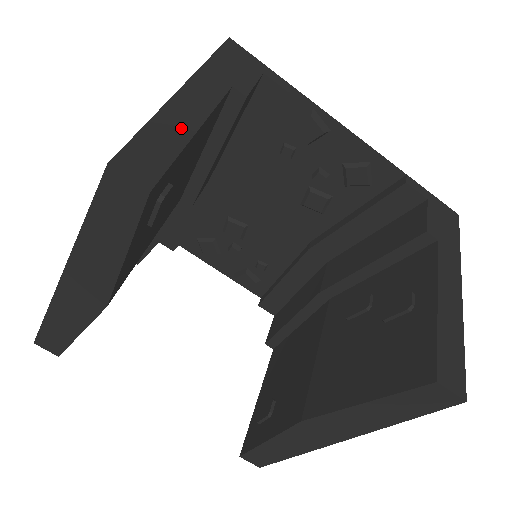
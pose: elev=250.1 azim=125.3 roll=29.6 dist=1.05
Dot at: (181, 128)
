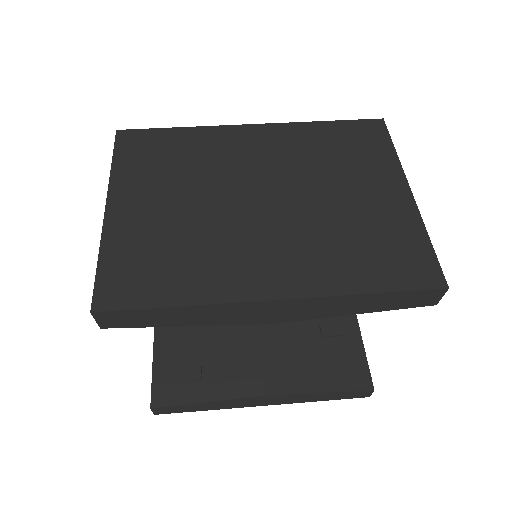
Dot at: occluded
